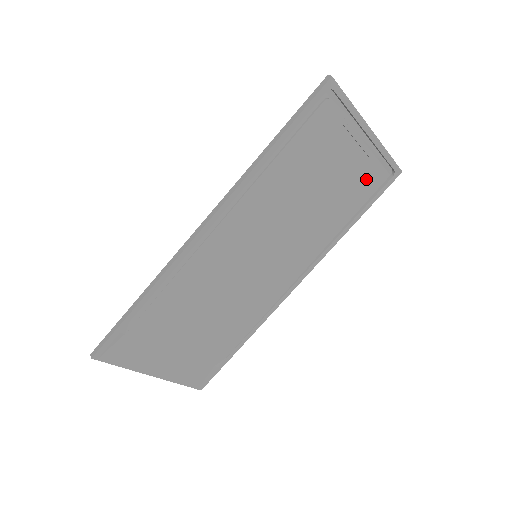
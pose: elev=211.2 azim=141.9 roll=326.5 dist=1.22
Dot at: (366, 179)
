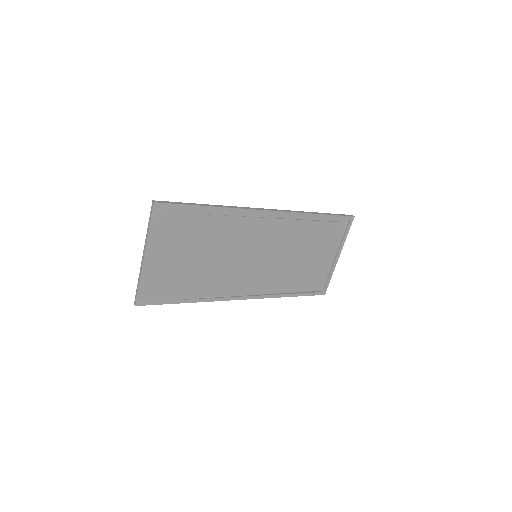
Dot at: (315, 279)
